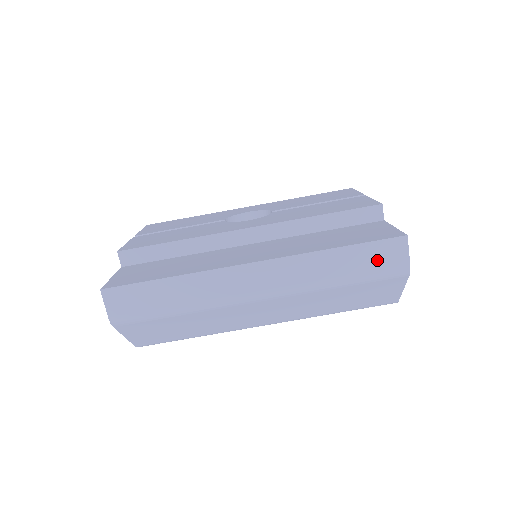
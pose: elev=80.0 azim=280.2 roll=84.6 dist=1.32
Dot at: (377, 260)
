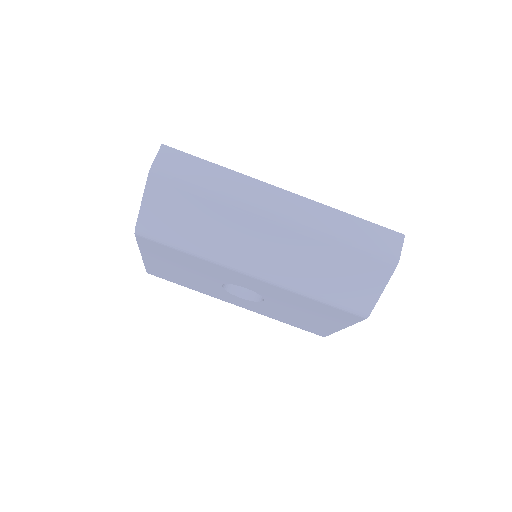
Dot at: (377, 240)
